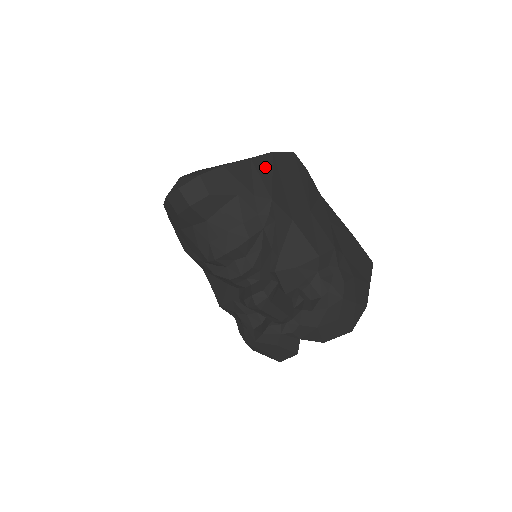
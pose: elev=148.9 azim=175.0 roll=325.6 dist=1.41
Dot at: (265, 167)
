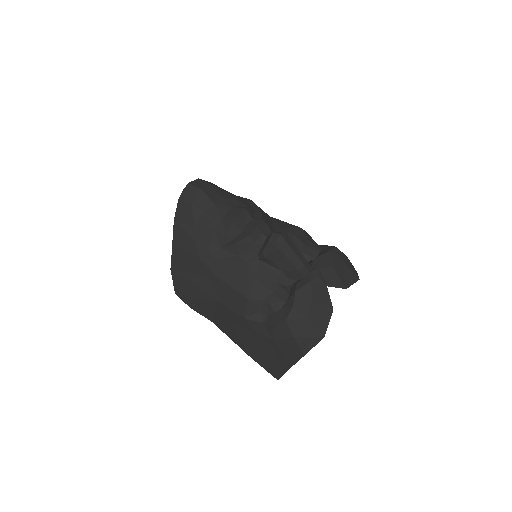
Dot at: occluded
